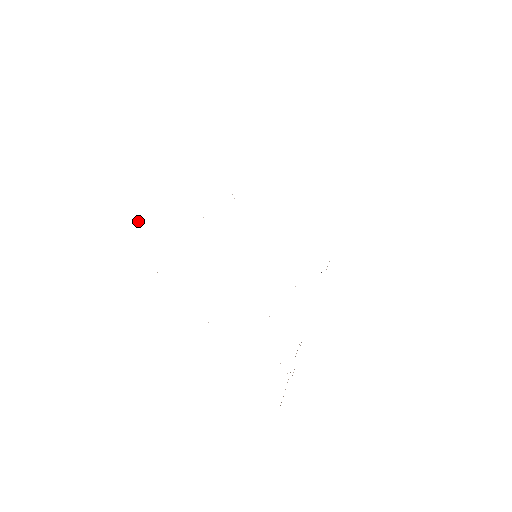
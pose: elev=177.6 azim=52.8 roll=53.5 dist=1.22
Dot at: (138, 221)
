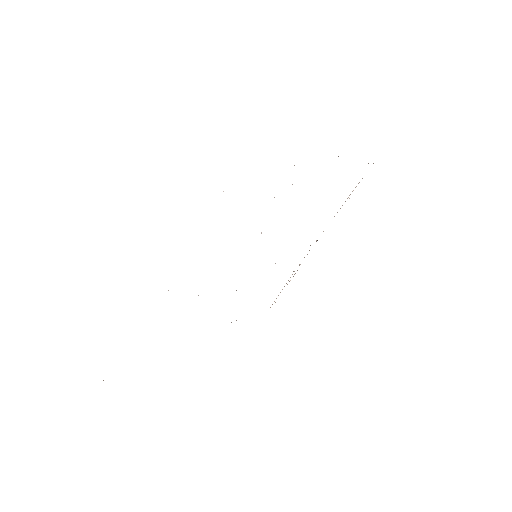
Dot at: occluded
